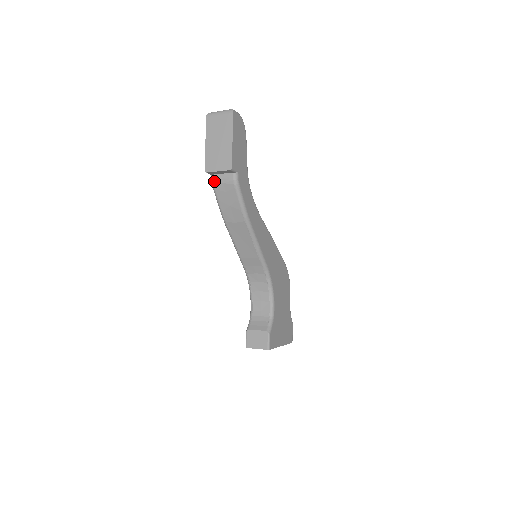
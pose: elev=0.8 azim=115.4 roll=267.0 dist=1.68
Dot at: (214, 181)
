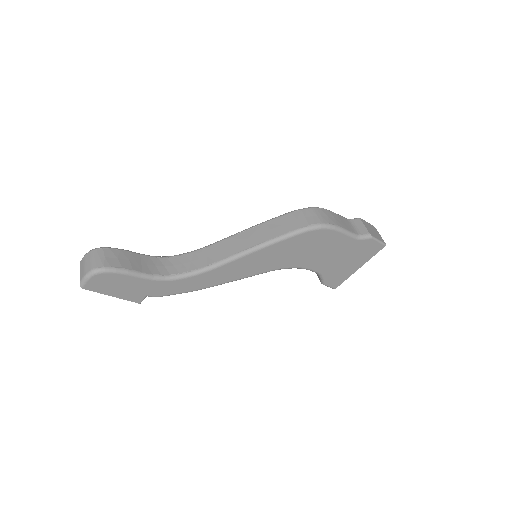
Dot at: occluded
